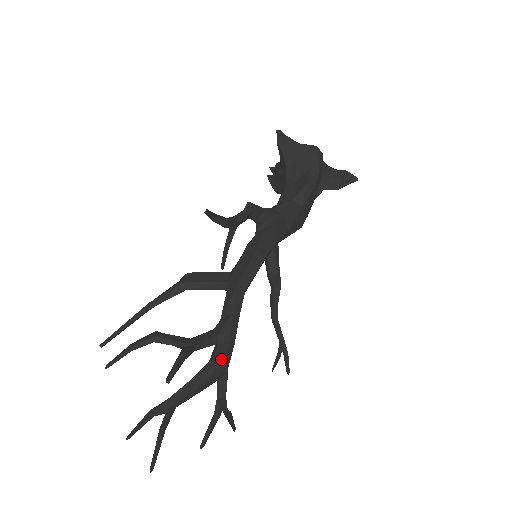
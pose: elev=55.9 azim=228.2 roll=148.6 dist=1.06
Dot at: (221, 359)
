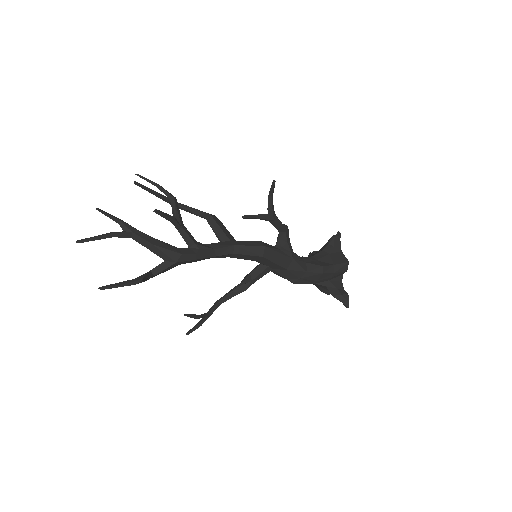
Dot at: (182, 252)
